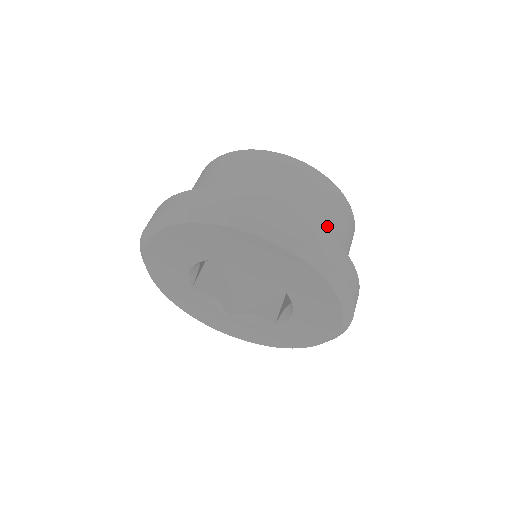
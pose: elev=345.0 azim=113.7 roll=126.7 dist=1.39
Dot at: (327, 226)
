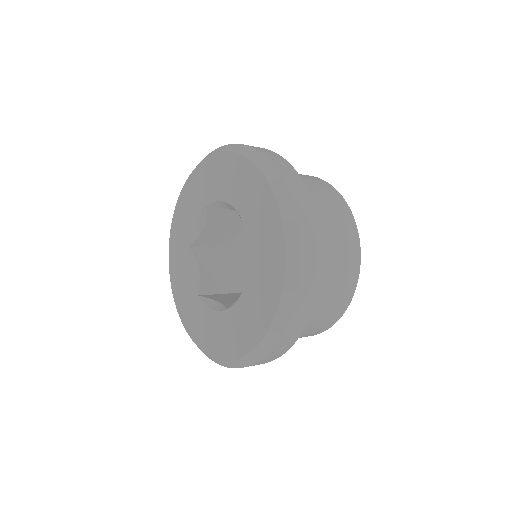
Dot at: (322, 223)
